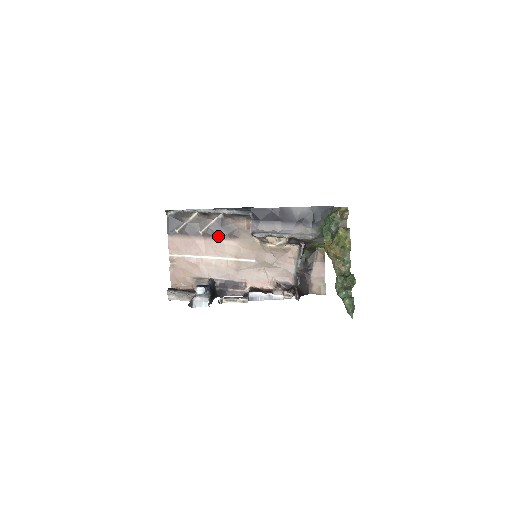
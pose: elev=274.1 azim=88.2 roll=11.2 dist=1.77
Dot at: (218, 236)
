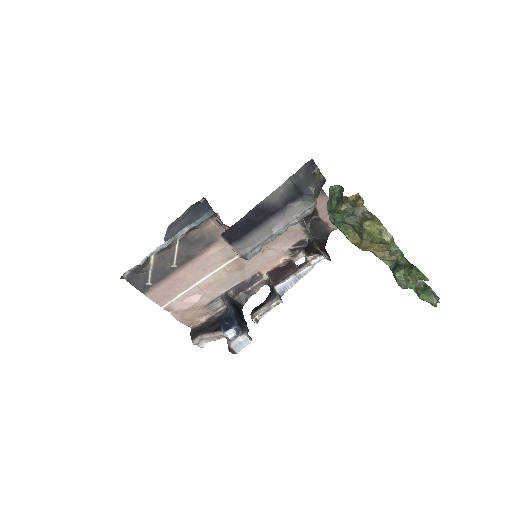
Dot at: (195, 256)
